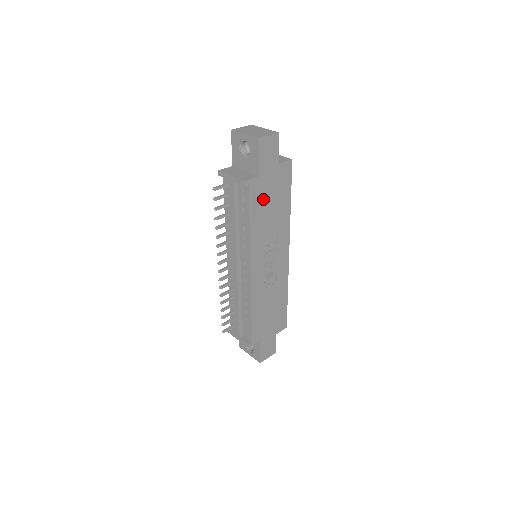
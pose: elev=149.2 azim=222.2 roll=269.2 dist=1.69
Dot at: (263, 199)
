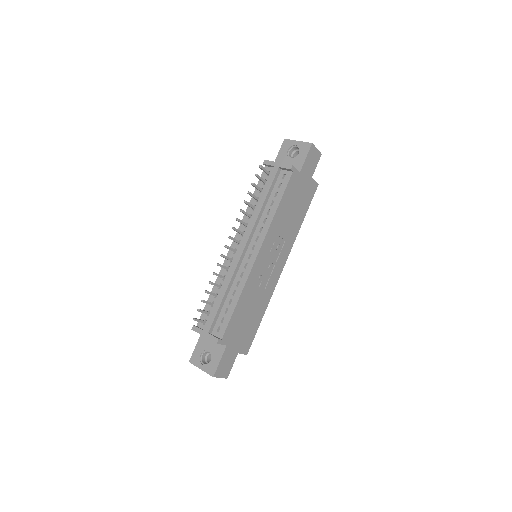
Dot at: (293, 195)
